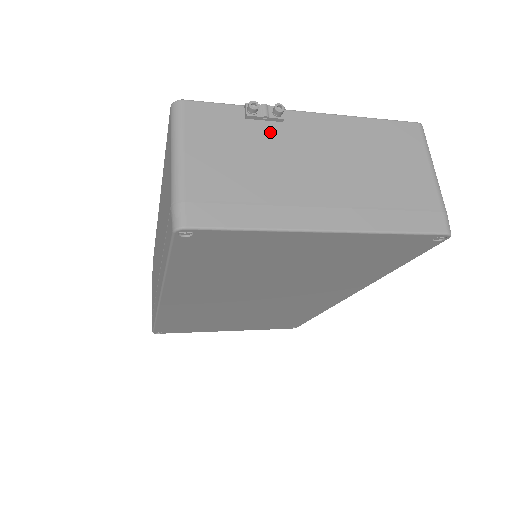
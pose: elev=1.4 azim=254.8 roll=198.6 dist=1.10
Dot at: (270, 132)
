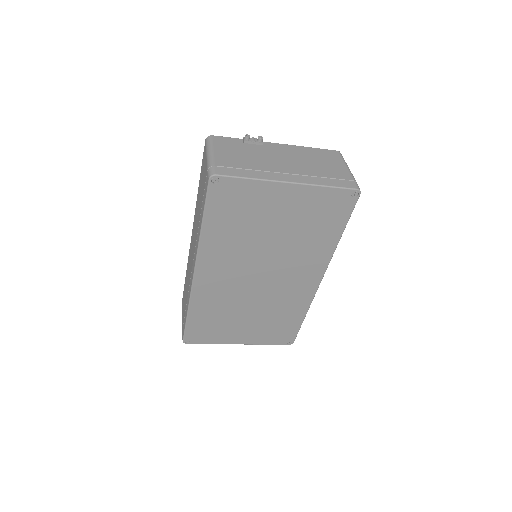
Dot at: (257, 148)
